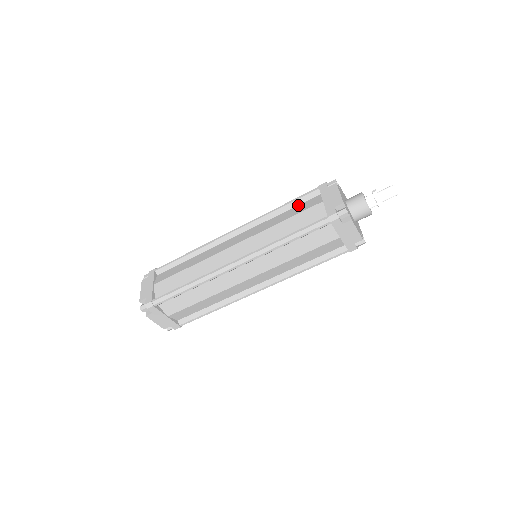
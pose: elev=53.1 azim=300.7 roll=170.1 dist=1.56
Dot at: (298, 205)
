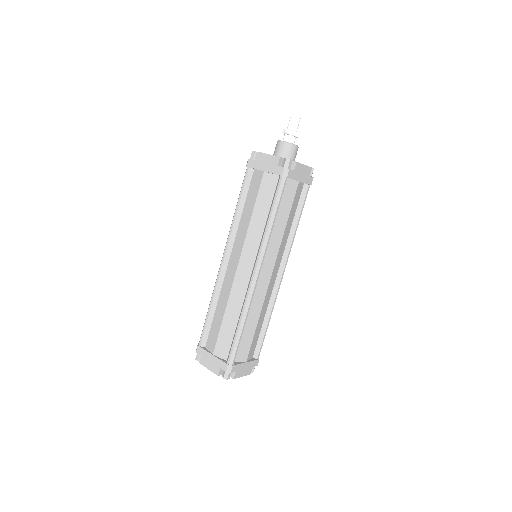
Dot at: (248, 193)
